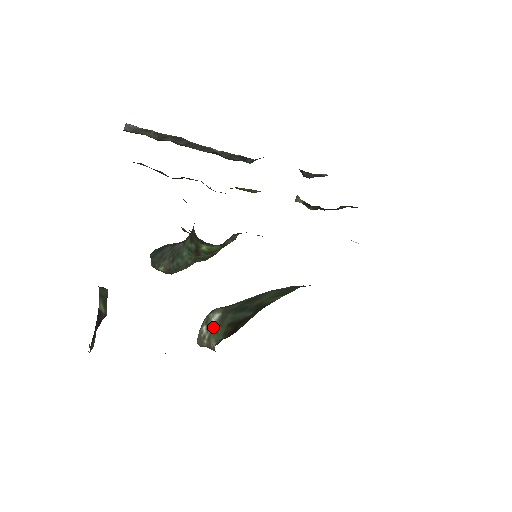
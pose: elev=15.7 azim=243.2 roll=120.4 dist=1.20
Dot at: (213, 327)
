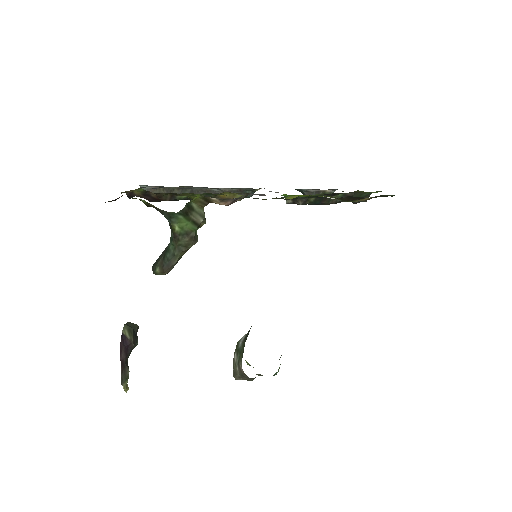
Dot at: (240, 349)
